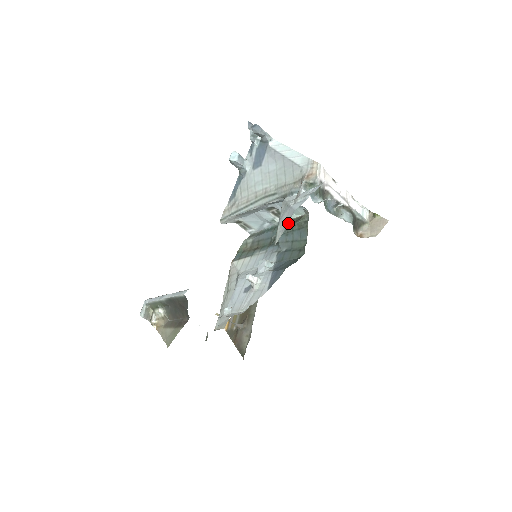
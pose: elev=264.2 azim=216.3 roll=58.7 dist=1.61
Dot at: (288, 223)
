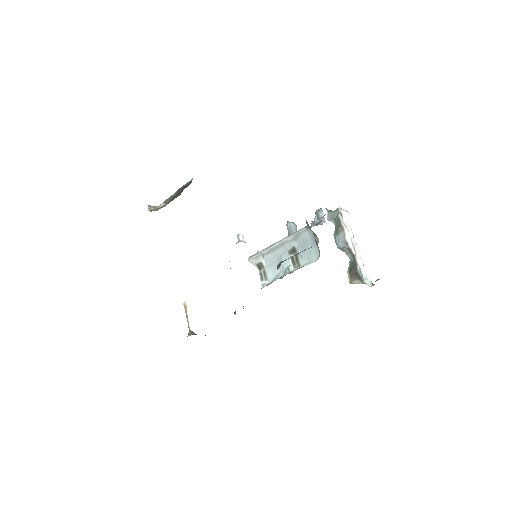
Dot at: occluded
